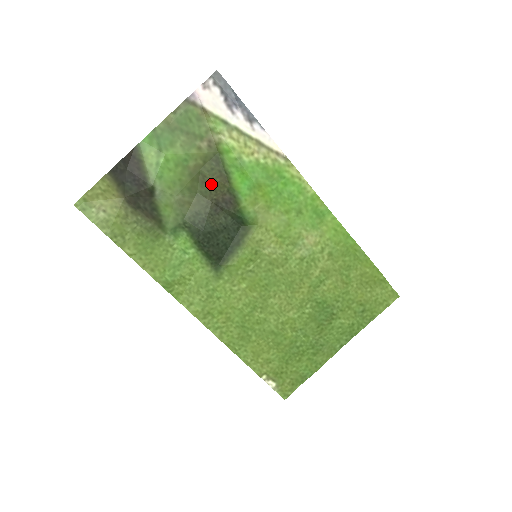
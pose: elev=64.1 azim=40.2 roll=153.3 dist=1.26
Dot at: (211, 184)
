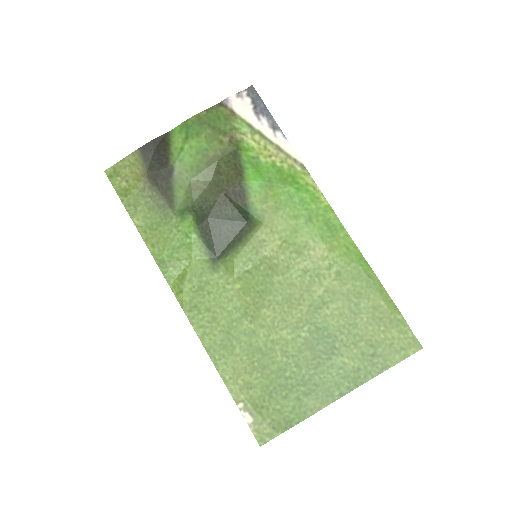
Dot at: (225, 175)
